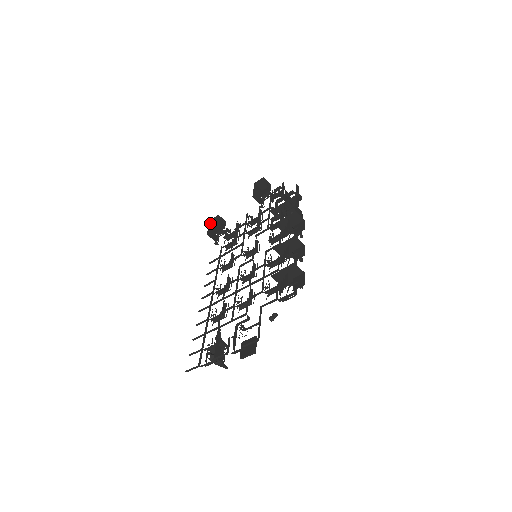
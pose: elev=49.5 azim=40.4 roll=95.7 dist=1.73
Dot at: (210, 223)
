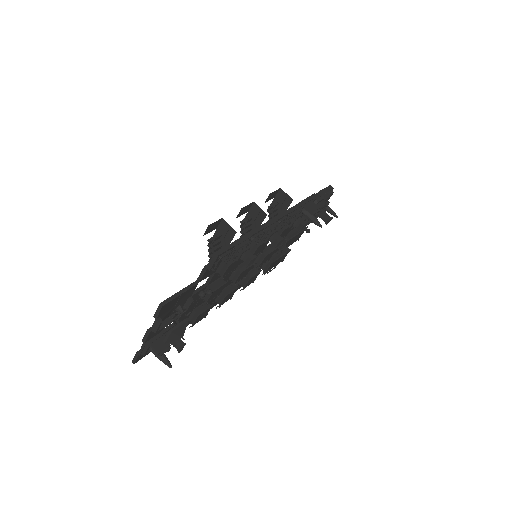
Dot at: occluded
